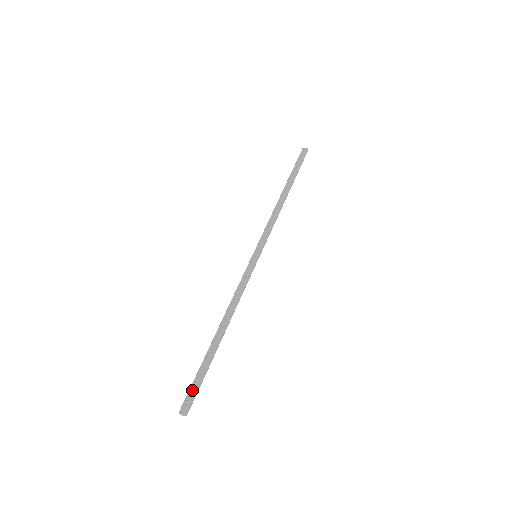
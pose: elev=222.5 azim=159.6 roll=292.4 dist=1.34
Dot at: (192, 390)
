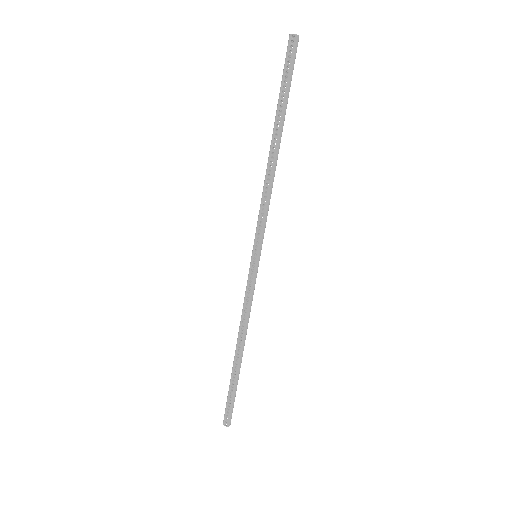
Dot at: (229, 408)
